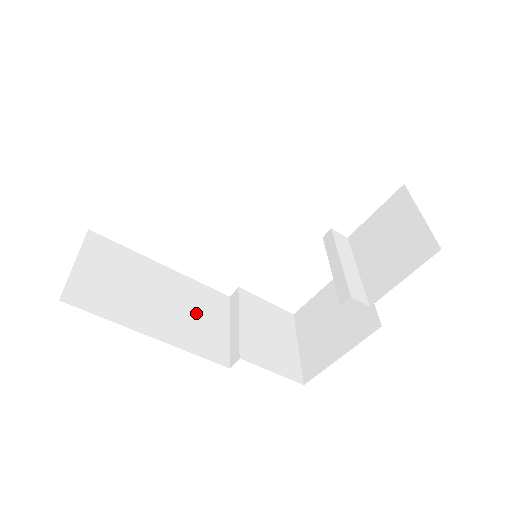
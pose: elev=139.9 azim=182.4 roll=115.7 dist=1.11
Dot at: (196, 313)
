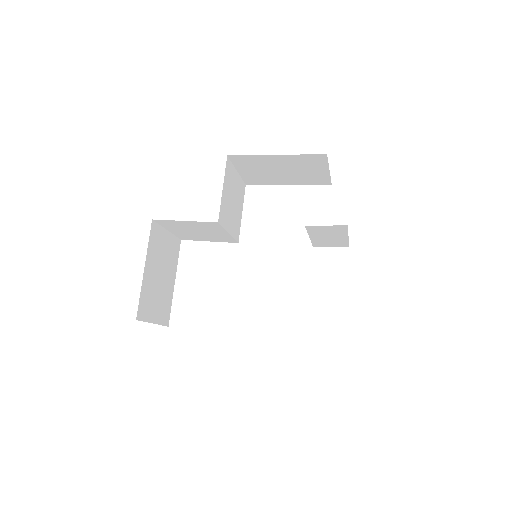
Dot at: occluded
